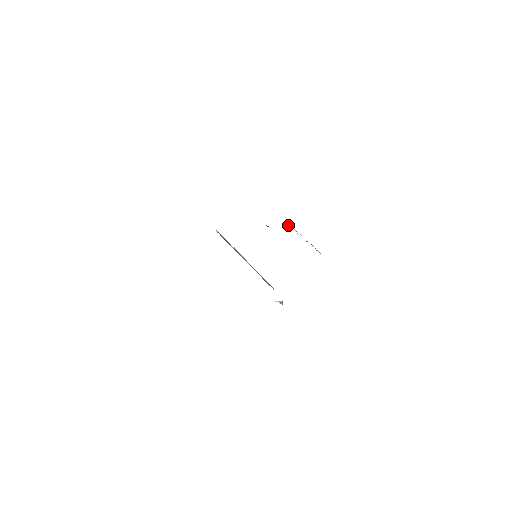
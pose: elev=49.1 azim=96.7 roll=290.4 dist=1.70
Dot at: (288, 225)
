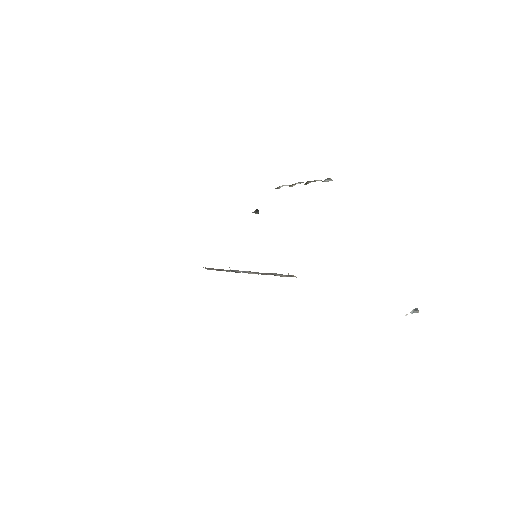
Dot at: occluded
